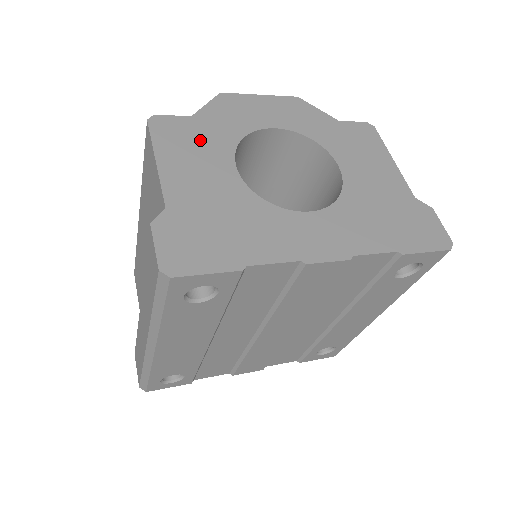
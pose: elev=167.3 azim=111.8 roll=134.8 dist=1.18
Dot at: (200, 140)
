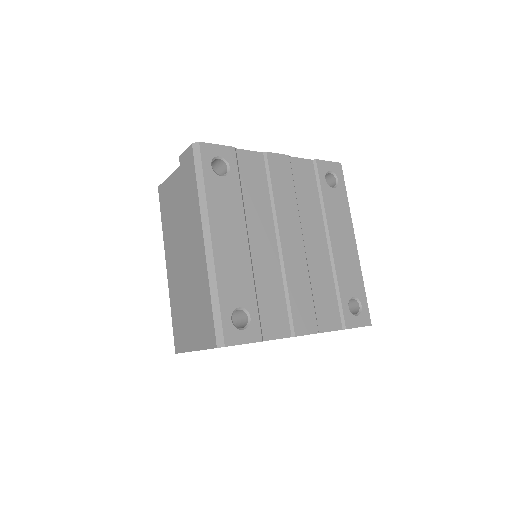
Dot at: occluded
